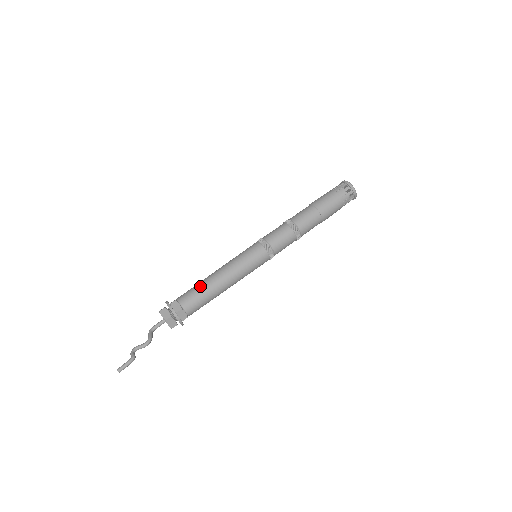
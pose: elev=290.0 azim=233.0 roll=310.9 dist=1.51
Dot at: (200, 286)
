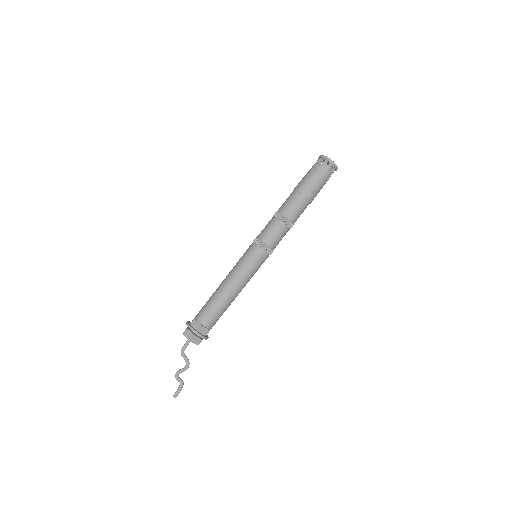
Dot at: (220, 307)
